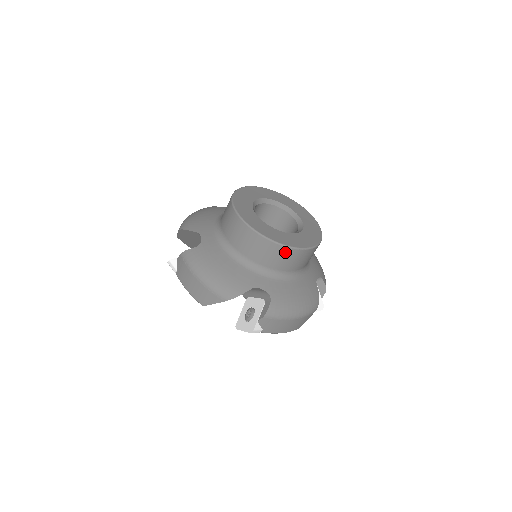
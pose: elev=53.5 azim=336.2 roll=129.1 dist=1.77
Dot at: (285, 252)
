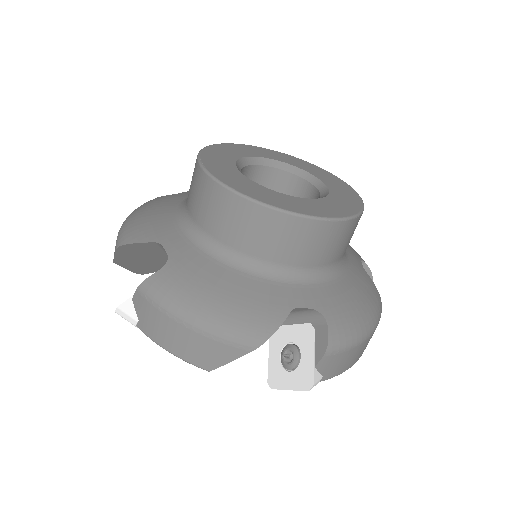
Dot at: (327, 231)
